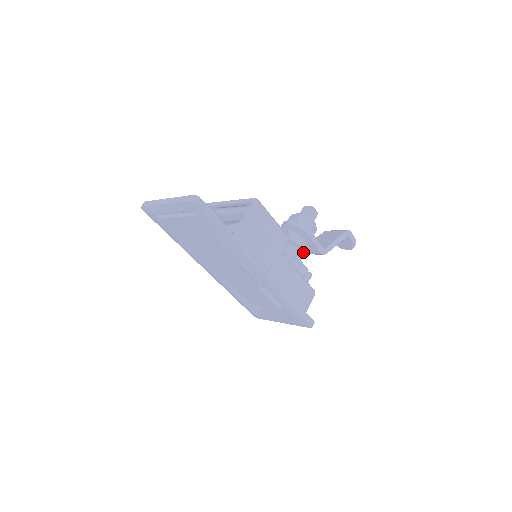
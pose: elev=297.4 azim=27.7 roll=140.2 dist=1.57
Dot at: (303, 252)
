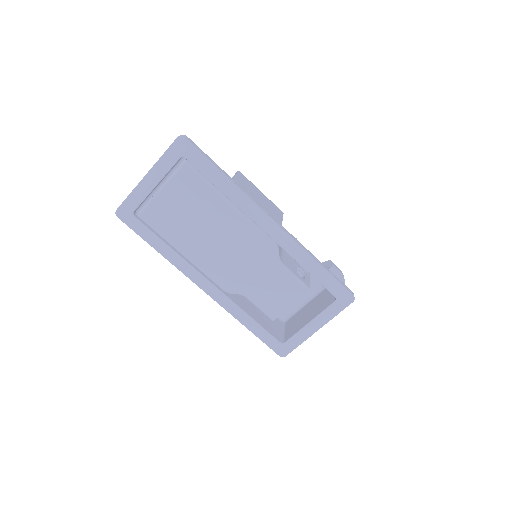
Dot at: occluded
